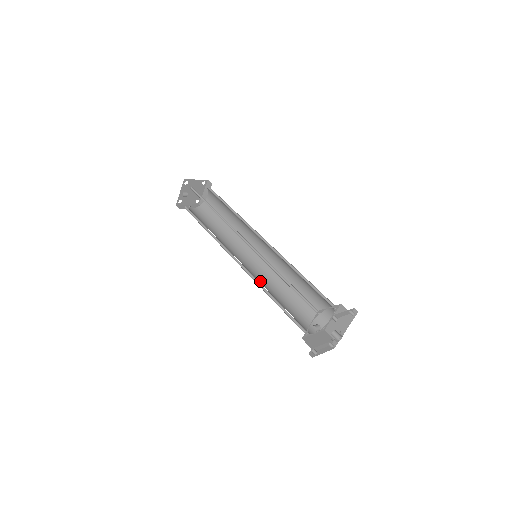
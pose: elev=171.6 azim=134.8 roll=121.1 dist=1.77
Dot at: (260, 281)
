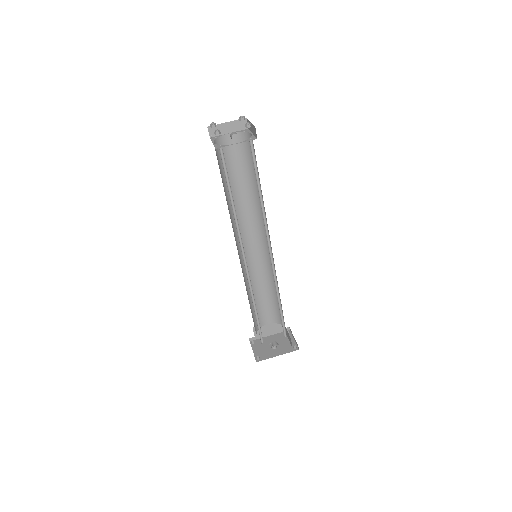
Dot at: occluded
